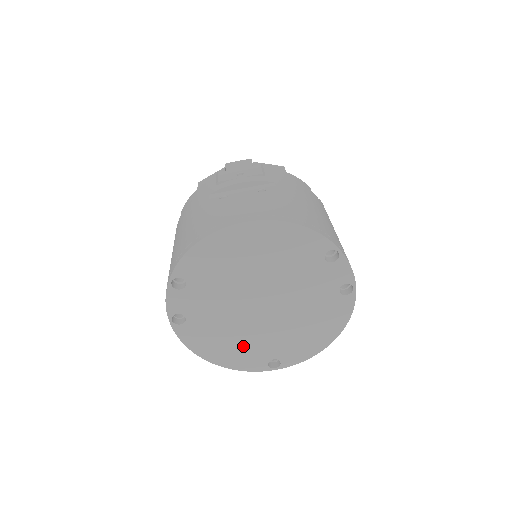
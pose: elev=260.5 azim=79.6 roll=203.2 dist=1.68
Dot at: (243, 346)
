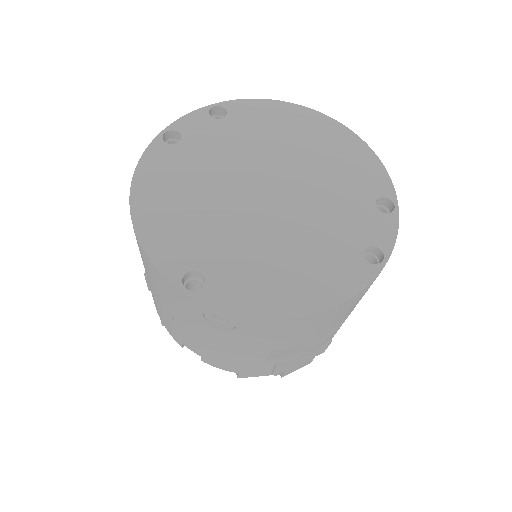
Dot at: (190, 221)
